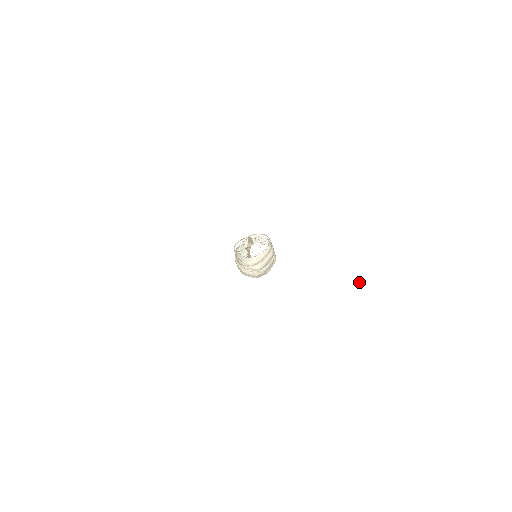
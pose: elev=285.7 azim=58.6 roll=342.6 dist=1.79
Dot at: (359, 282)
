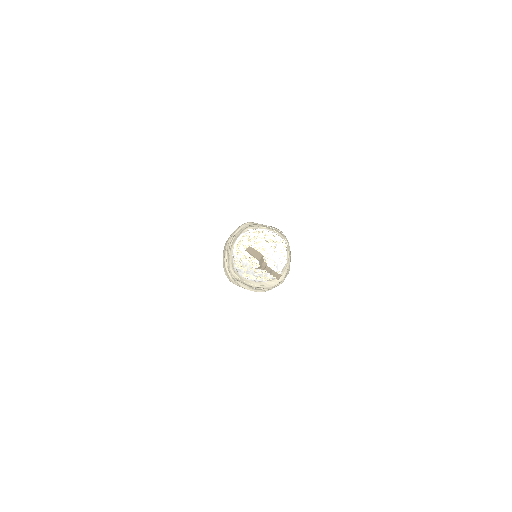
Dot at: (380, 182)
